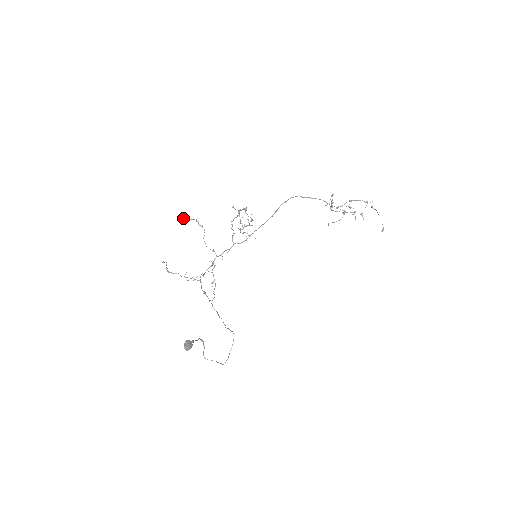
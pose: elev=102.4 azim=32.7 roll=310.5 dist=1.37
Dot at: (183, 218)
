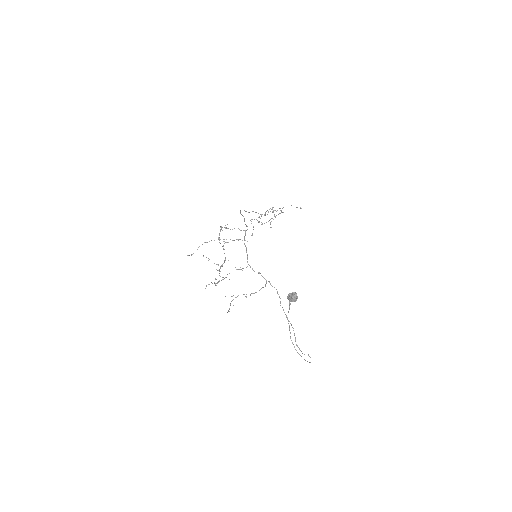
Dot at: (188, 255)
